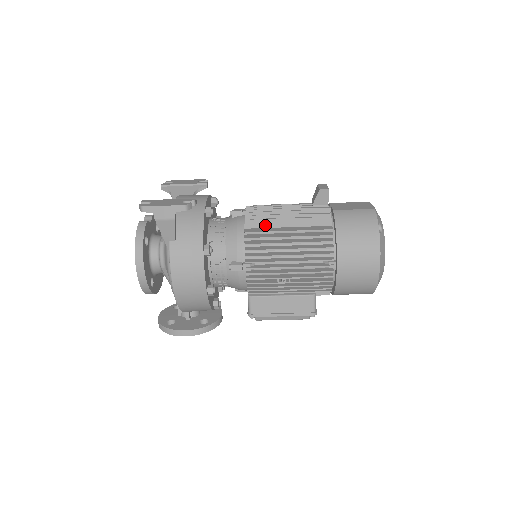
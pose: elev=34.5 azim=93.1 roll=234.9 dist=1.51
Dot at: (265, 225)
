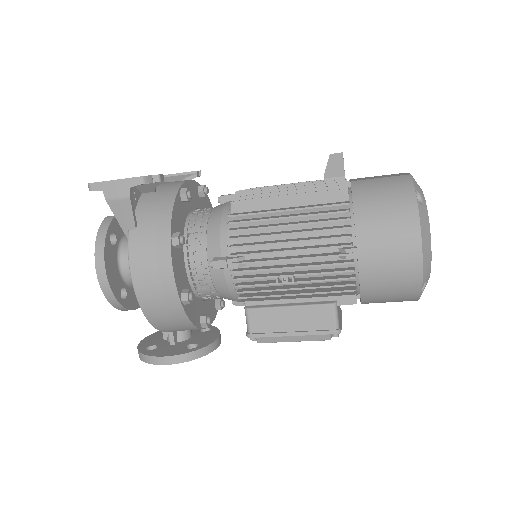
Dot at: (258, 207)
